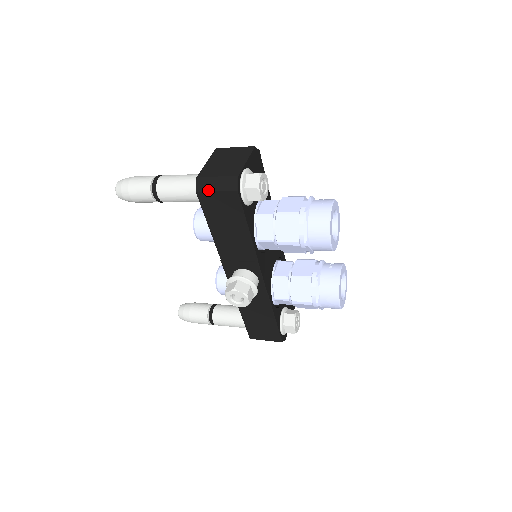
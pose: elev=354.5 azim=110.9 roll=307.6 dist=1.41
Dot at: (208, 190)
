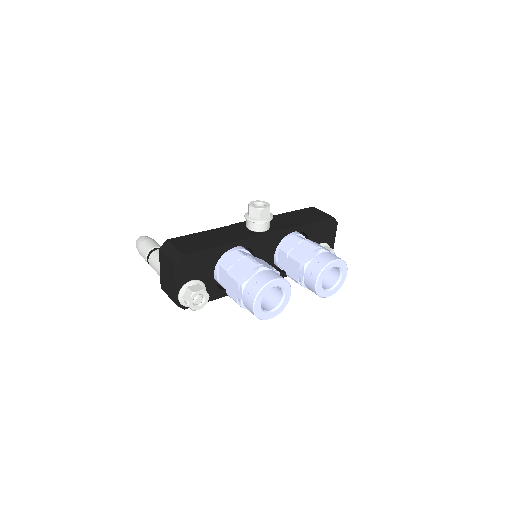
Dot at: occluded
